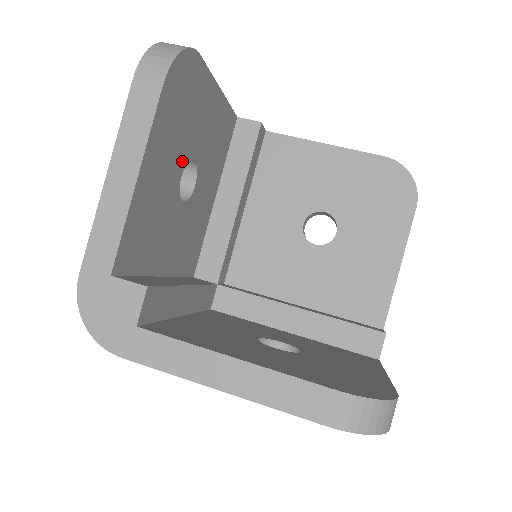
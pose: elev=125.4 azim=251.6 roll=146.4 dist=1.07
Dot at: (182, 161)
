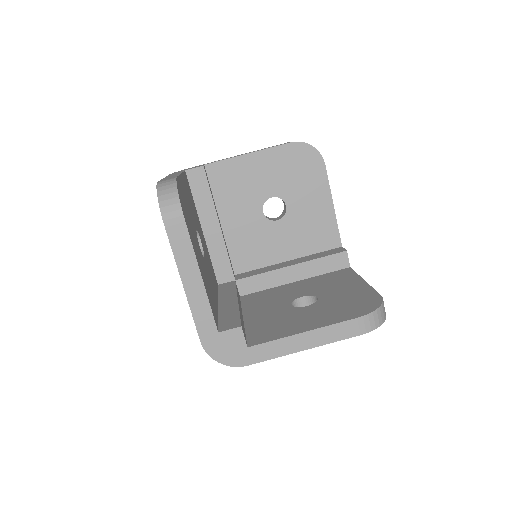
Dot at: (197, 239)
